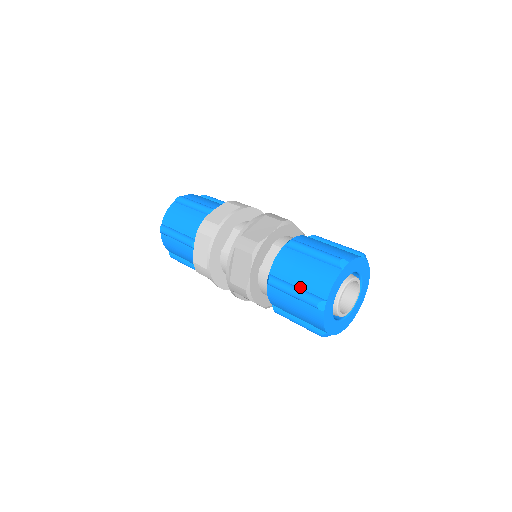
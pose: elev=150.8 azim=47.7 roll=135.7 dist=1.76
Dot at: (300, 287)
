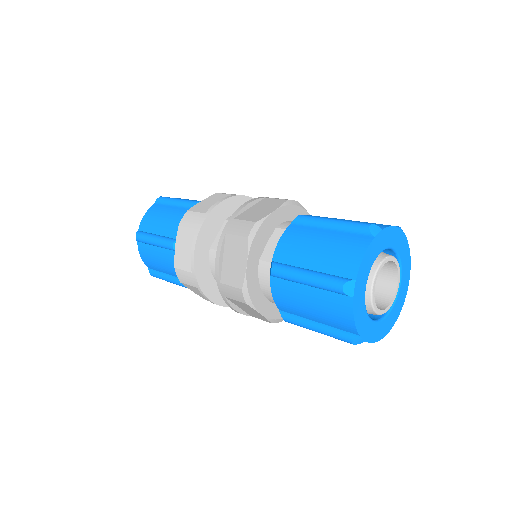
Dot at: (316, 269)
